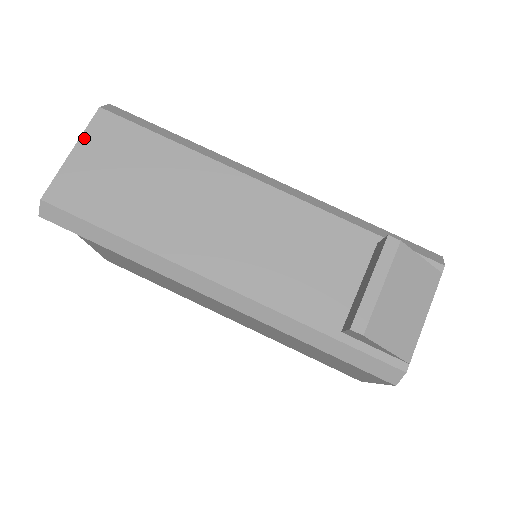
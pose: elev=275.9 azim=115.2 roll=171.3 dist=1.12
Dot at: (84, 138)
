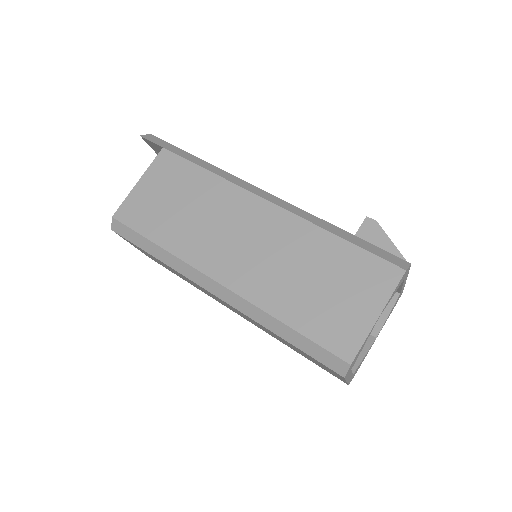
Dot at: occluded
